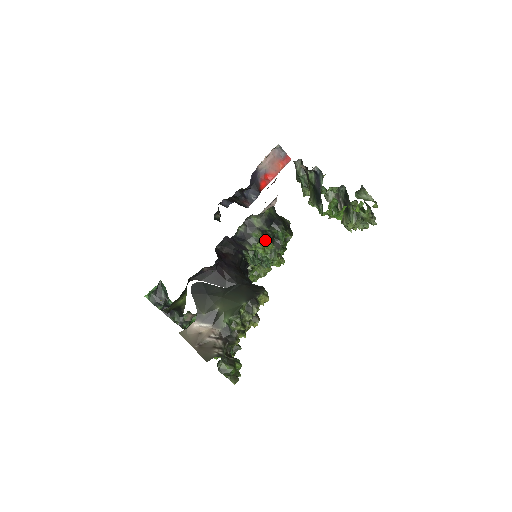
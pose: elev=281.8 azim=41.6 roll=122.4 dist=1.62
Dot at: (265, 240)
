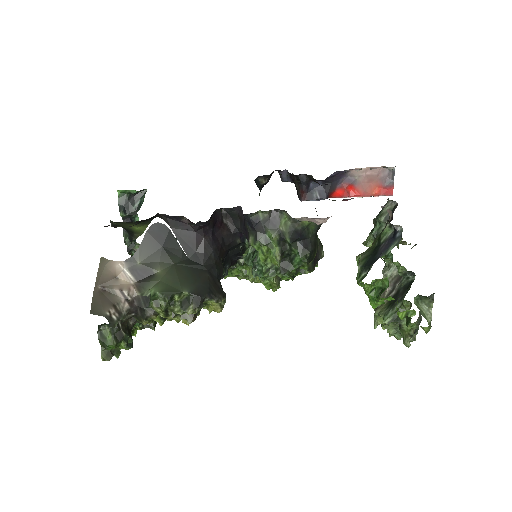
Dot at: (275, 250)
